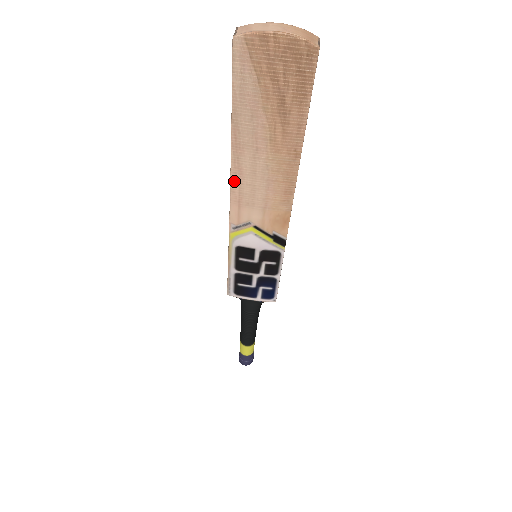
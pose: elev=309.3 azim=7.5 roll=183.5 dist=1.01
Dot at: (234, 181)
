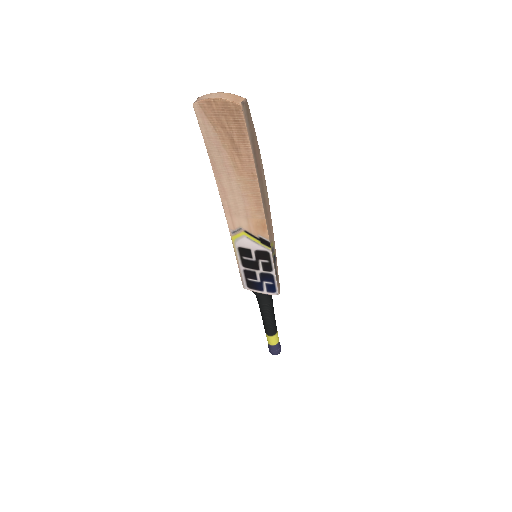
Dot at: (222, 197)
